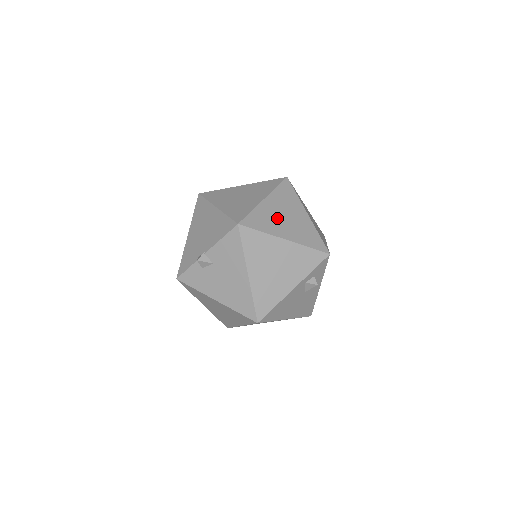
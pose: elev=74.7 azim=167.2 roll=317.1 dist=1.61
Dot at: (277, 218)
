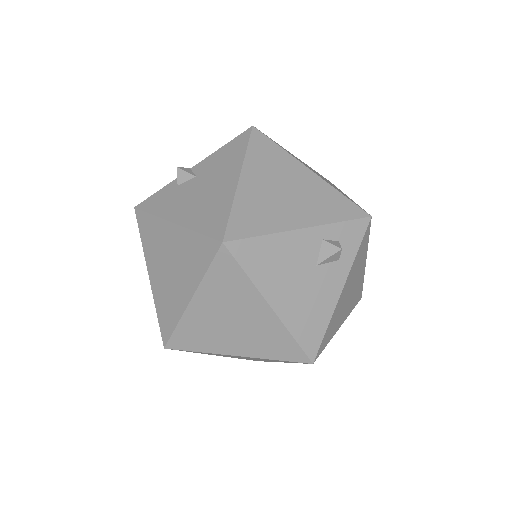
Dot at: (306, 165)
